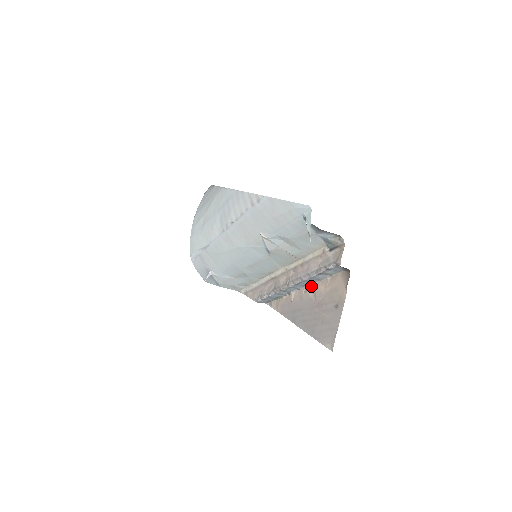
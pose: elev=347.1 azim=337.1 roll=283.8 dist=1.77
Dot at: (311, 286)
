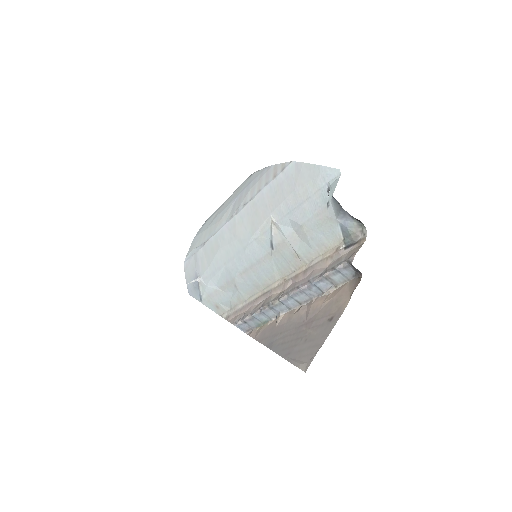
Dot at: (307, 304)
